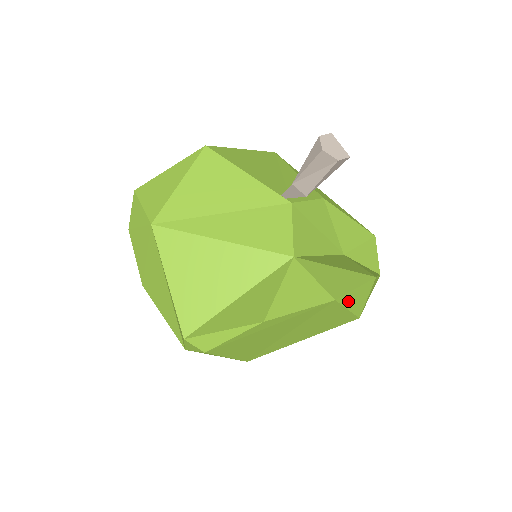
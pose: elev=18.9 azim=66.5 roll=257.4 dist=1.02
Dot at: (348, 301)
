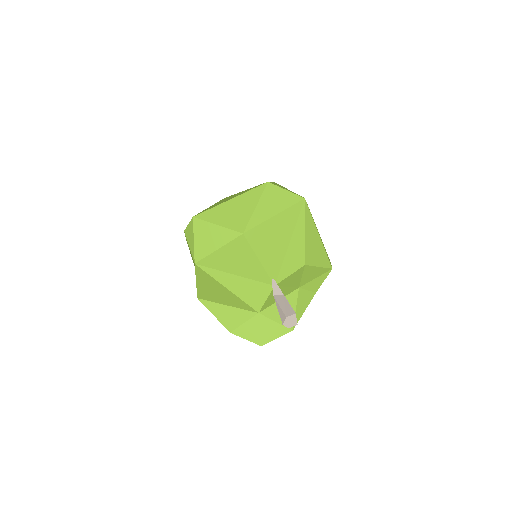
Dot at: occluded
